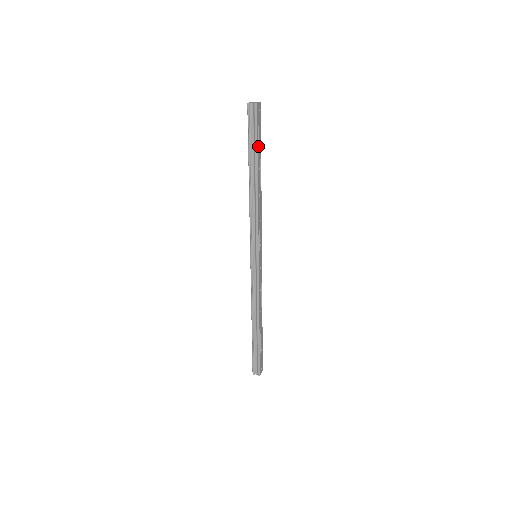
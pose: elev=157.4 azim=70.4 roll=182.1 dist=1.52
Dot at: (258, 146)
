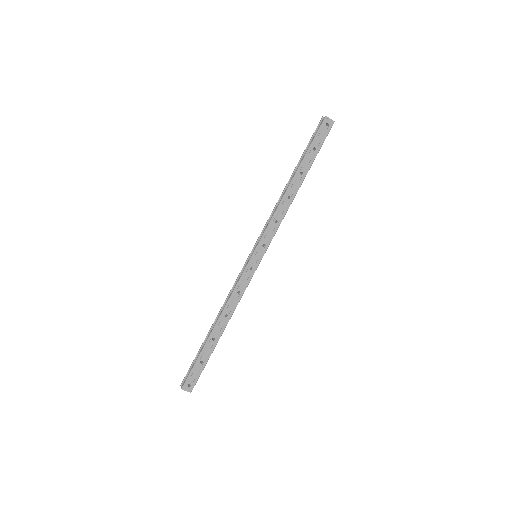
Dot at: (310, 153)
